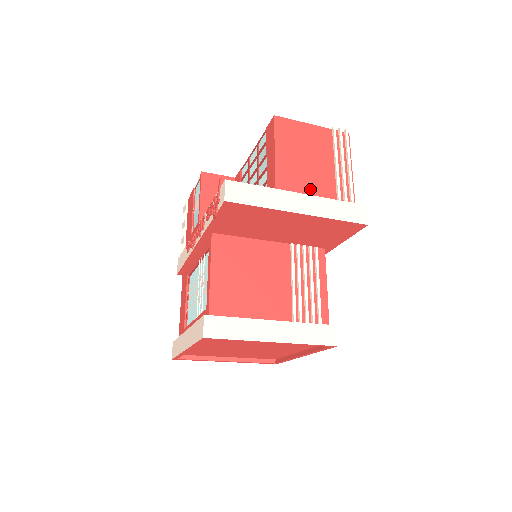
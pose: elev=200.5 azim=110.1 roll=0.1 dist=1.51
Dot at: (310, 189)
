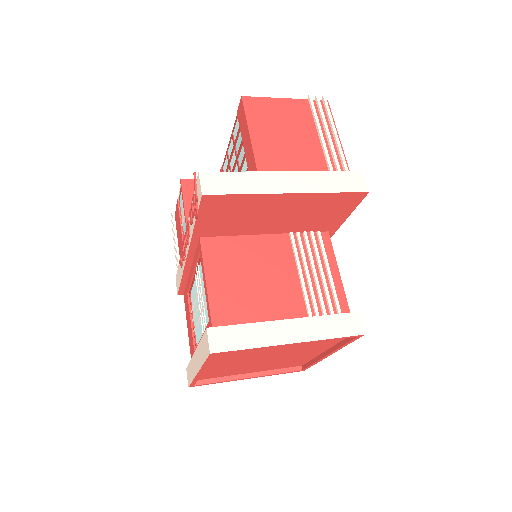
Dot at: (296, 166)
